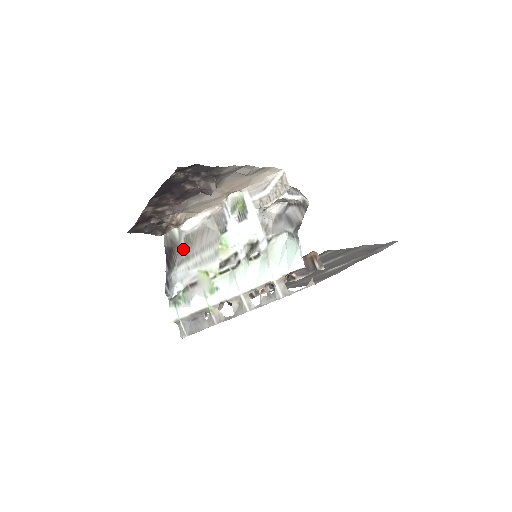
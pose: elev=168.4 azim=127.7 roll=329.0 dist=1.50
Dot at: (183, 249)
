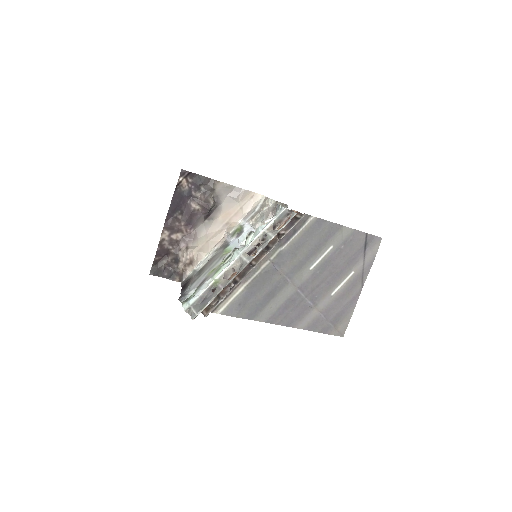
Dot at: (196, 276)
